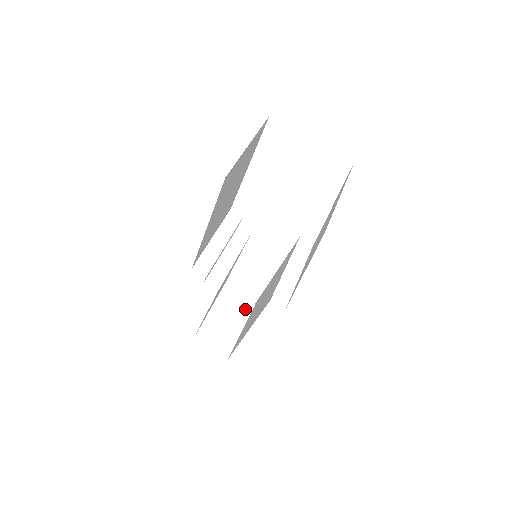
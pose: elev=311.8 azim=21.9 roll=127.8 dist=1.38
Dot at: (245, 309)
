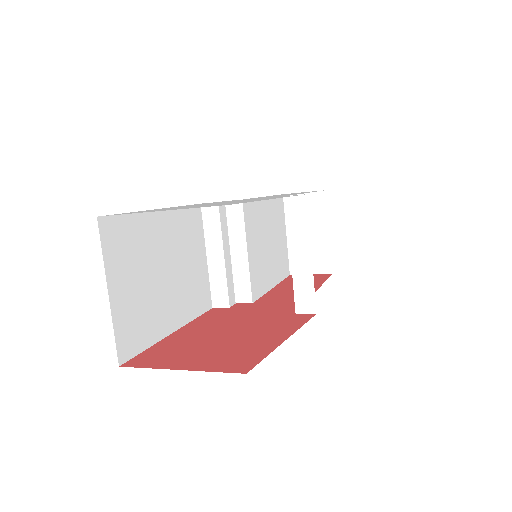
Dot at: (319, 208)
